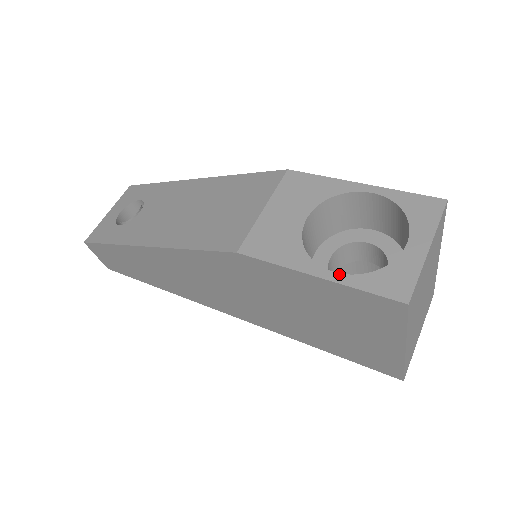
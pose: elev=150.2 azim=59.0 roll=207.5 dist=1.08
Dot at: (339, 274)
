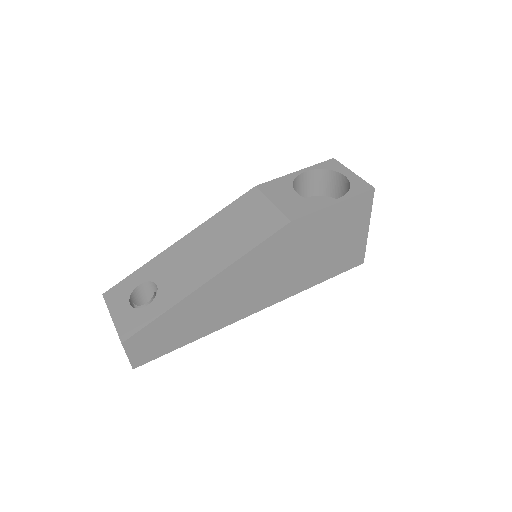
Dot at: (341, 197)
